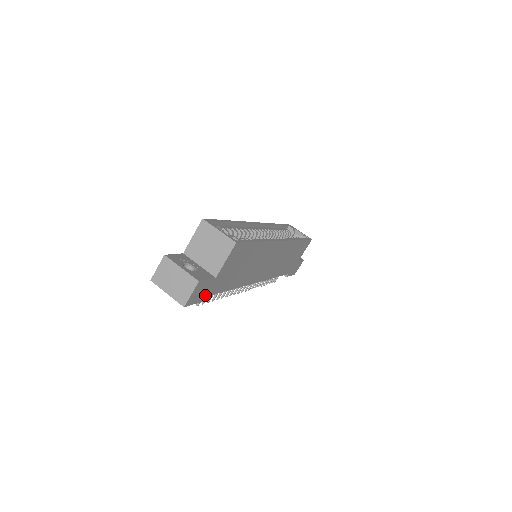
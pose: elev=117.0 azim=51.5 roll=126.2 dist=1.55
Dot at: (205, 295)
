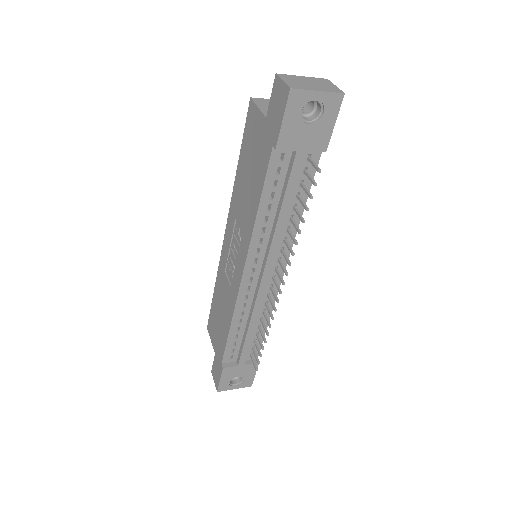
Dot at: occluded
